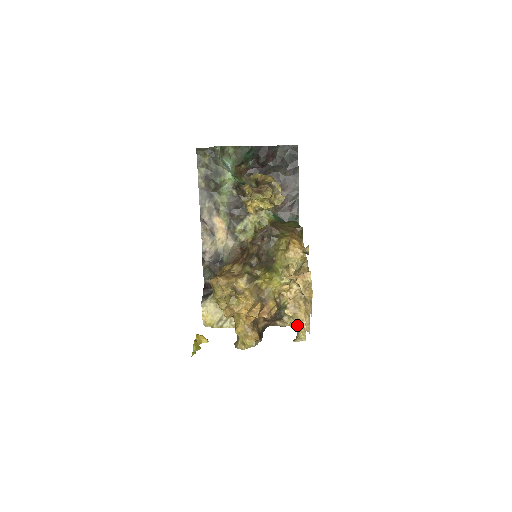
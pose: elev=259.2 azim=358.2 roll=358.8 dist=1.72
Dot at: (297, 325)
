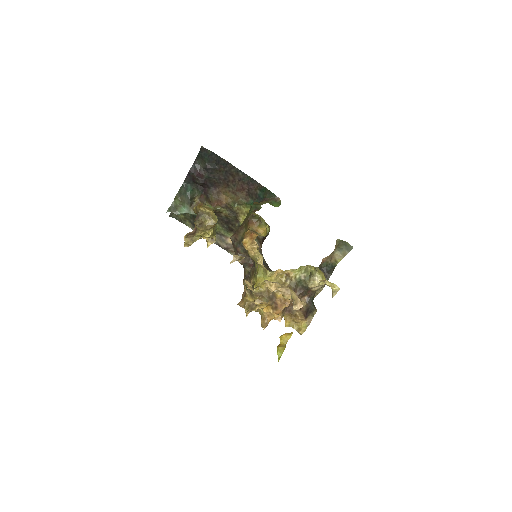
Dot at: (295, 307)
